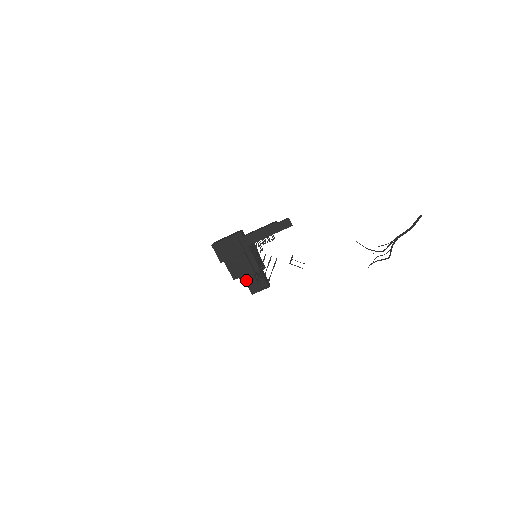
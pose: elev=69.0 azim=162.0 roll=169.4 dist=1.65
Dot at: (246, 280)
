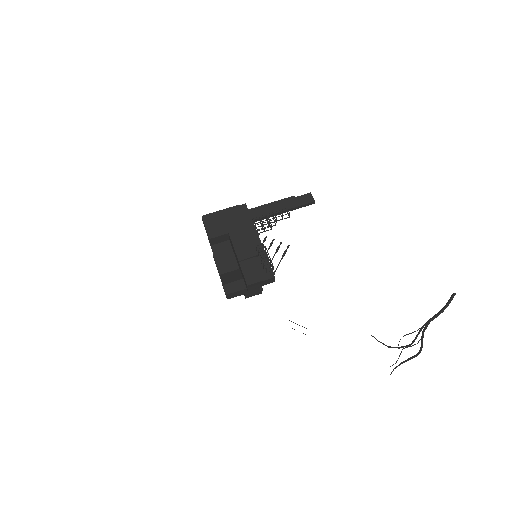
Dot at: (242, 264)
